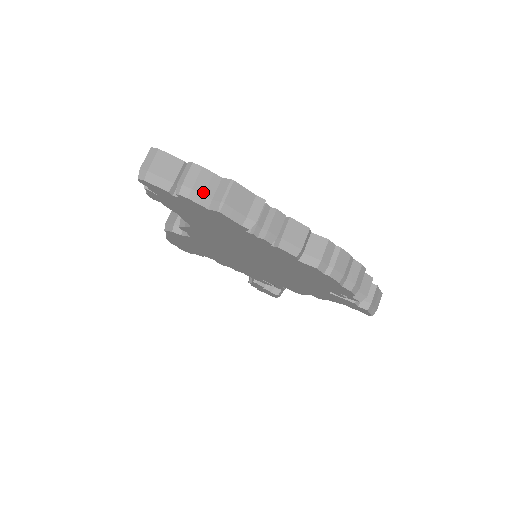
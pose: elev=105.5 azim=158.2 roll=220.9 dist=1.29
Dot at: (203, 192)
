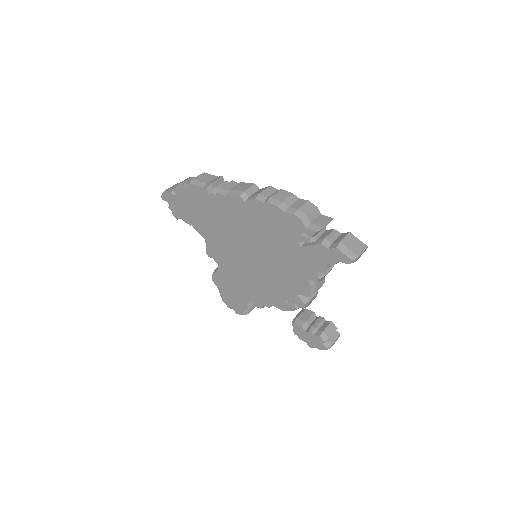
Dot at: (186, 183)
